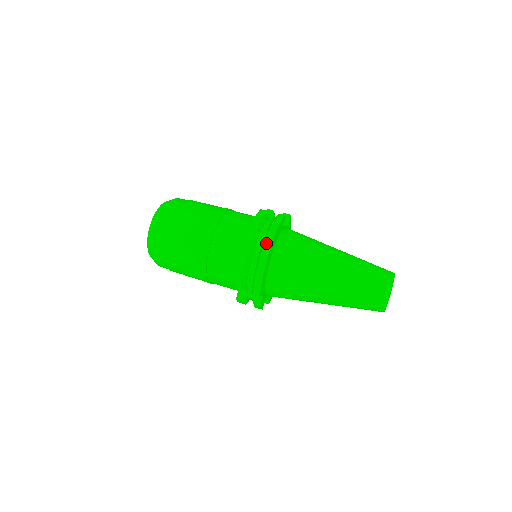
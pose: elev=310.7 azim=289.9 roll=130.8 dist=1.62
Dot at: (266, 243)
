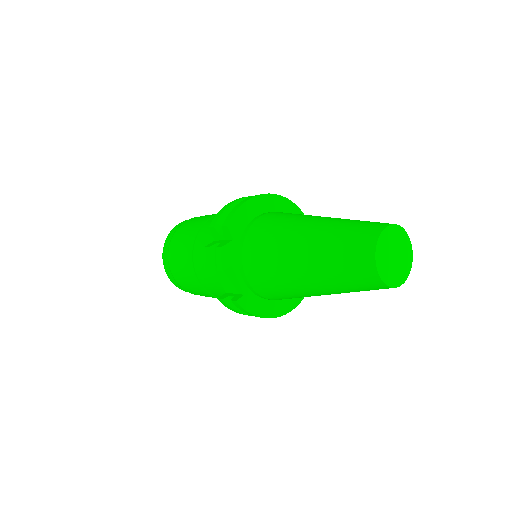
Dot at: occluded
